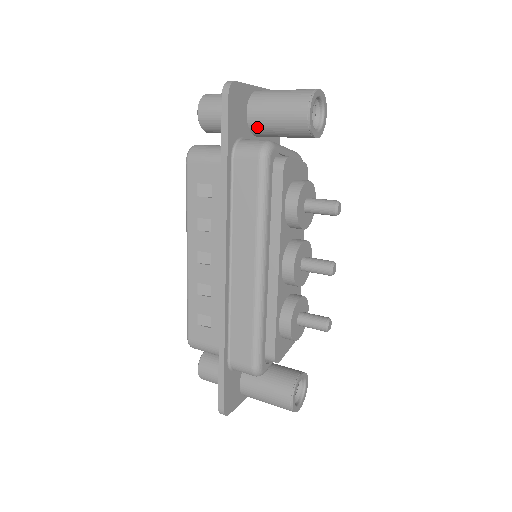
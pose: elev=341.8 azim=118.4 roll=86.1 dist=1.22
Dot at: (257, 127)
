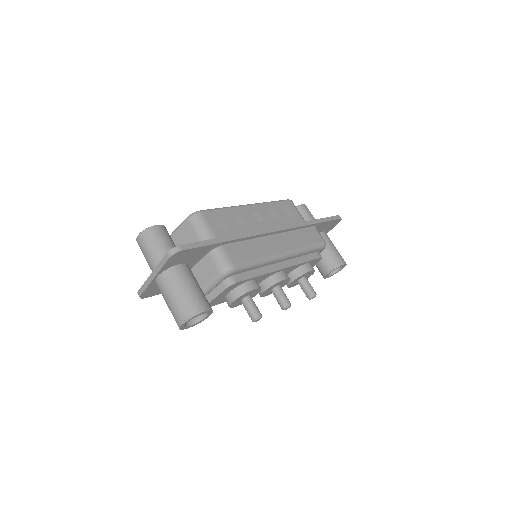
Dot at: occluded
